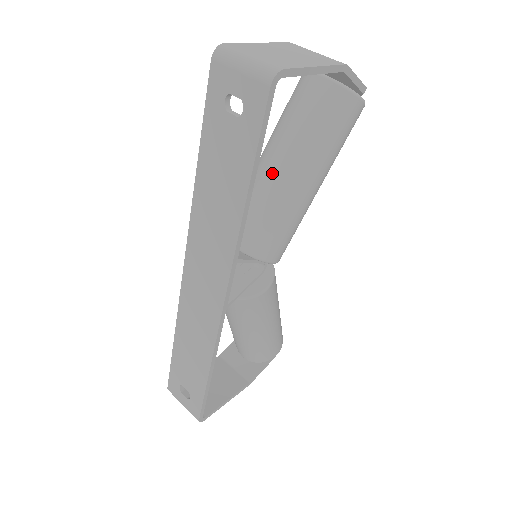
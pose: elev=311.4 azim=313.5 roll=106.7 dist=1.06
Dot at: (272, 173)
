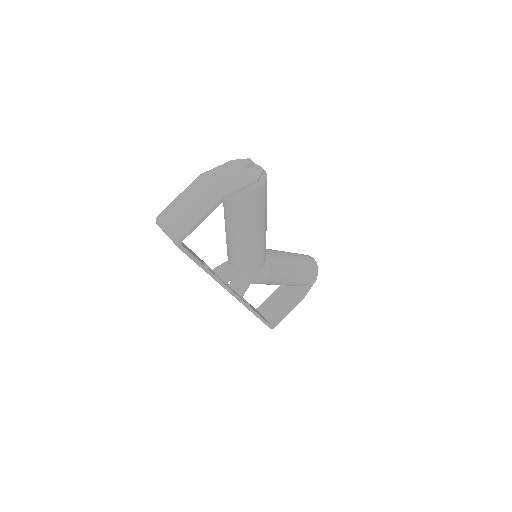
Dot at: (229, 234)
